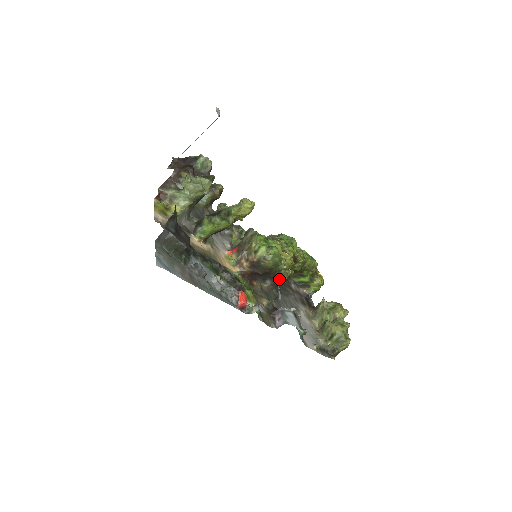
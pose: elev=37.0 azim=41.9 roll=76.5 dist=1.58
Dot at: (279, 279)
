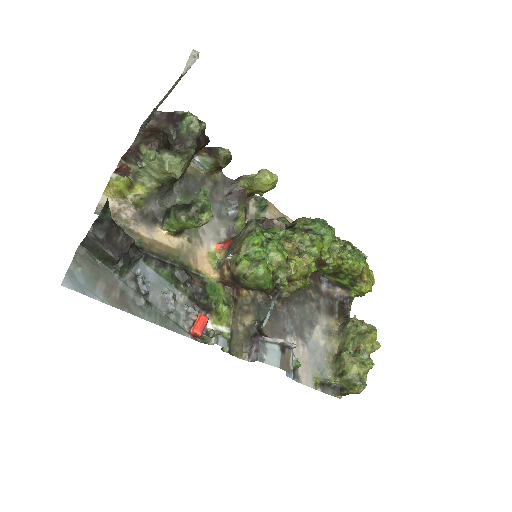
Dot at: (280, 292)
